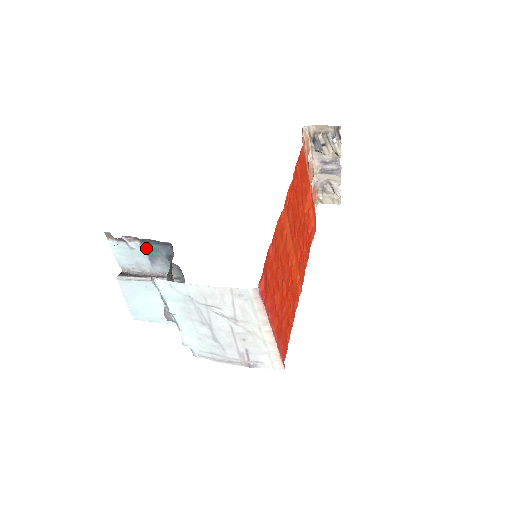
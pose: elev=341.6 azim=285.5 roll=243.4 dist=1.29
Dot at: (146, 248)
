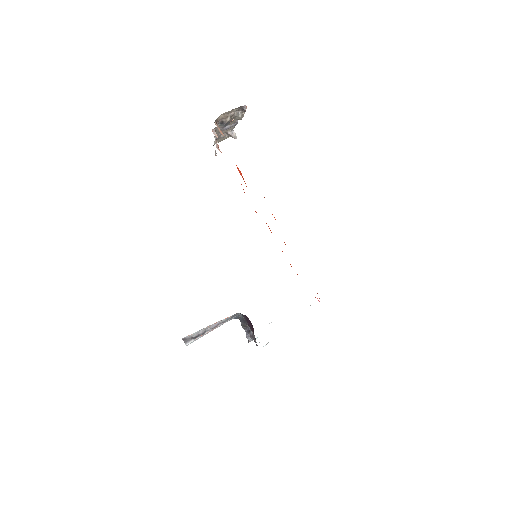
Dot at: occluded
